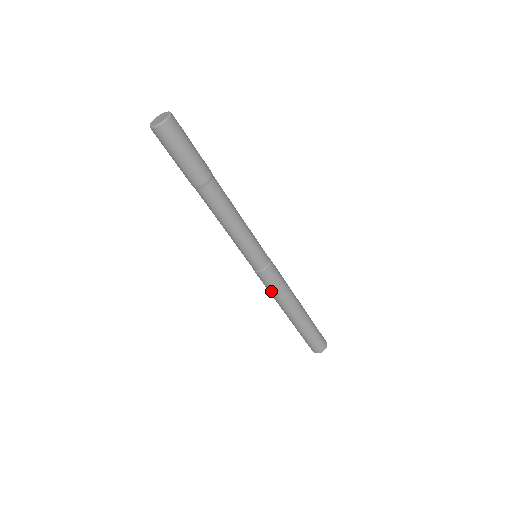
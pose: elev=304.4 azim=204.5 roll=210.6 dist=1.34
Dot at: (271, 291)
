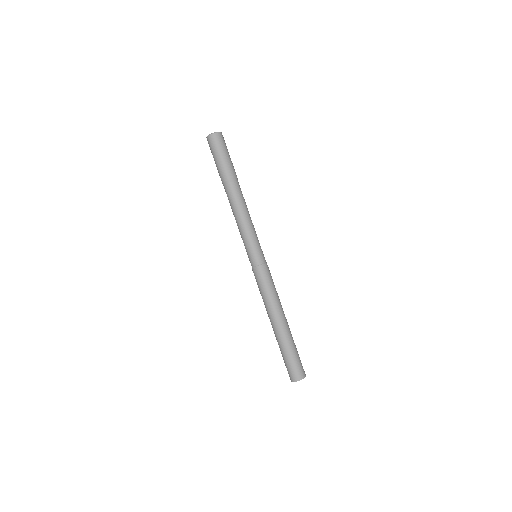
Dot at: (260, 291)
